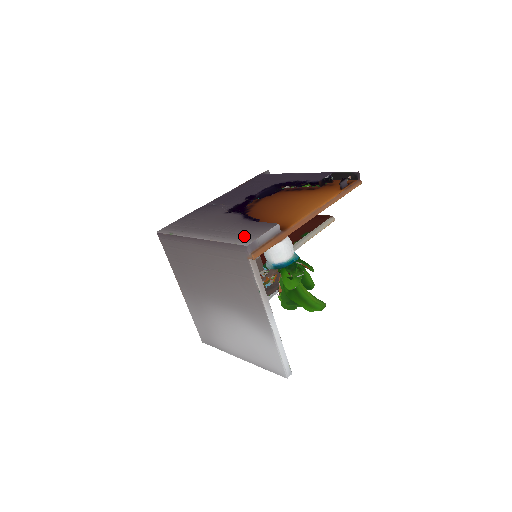
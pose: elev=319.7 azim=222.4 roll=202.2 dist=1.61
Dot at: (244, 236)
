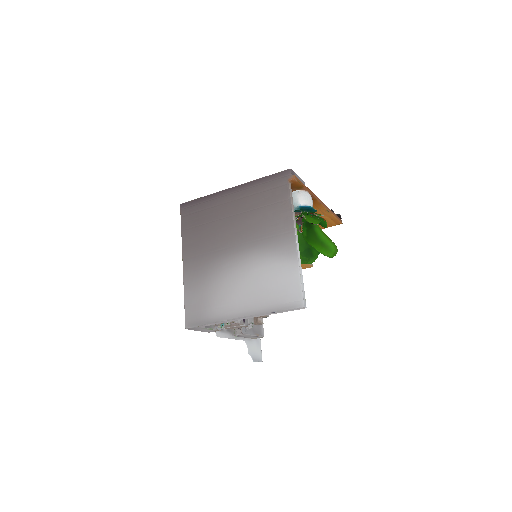
Dot at: occluded
